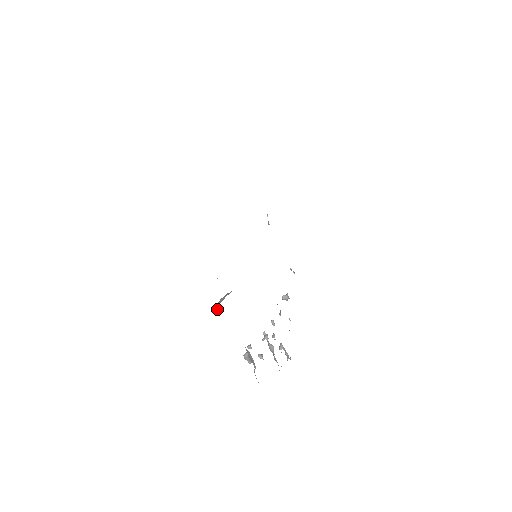
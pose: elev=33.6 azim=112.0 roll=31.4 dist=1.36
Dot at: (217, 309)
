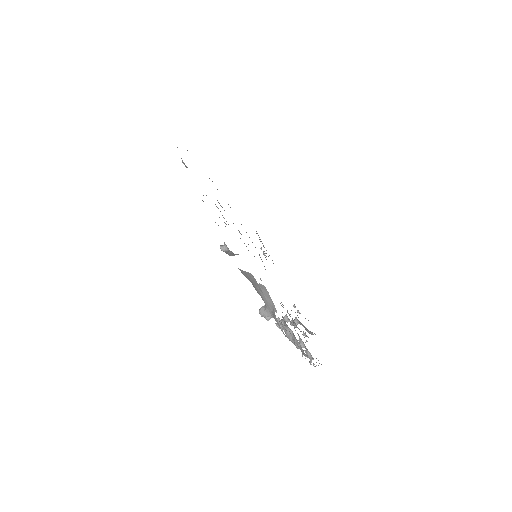
Dot at: (222, 250)
